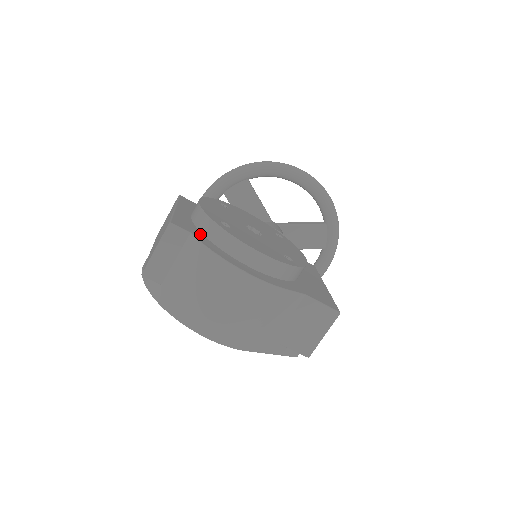
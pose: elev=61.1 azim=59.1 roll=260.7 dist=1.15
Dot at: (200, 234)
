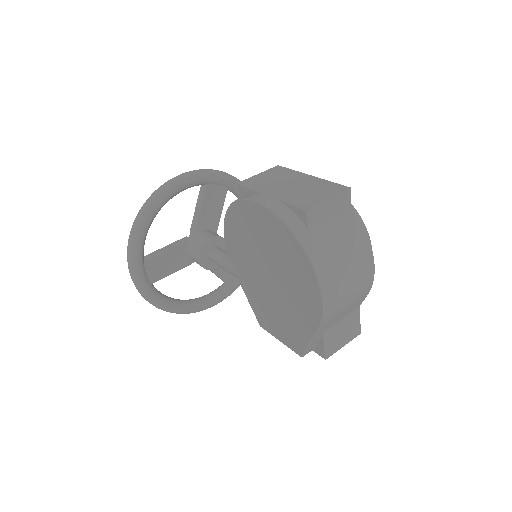
Dot at: occluded
